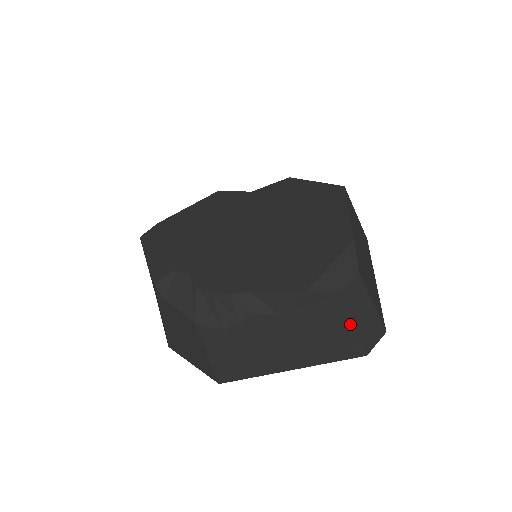
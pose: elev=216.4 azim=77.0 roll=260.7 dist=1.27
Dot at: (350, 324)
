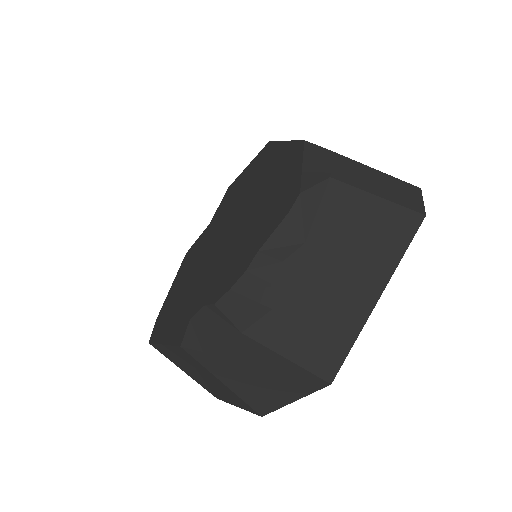
Dot at: (374, 196)
